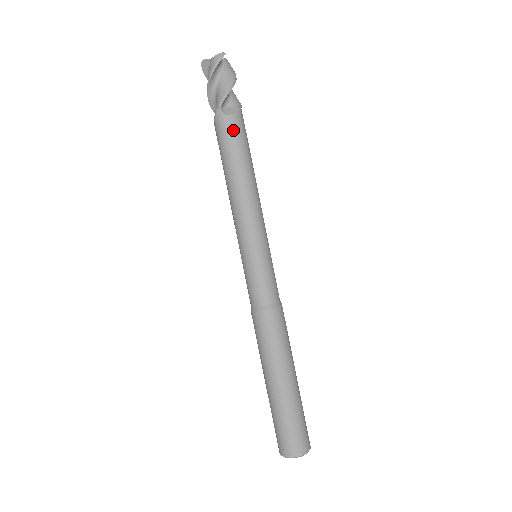
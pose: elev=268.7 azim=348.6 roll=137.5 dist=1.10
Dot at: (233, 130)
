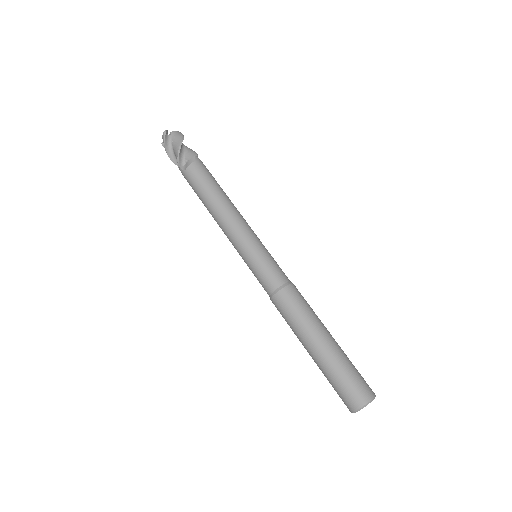
Dot at: (193, 177)
